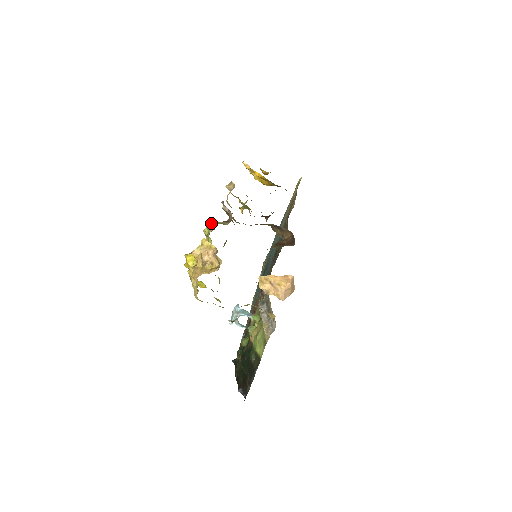
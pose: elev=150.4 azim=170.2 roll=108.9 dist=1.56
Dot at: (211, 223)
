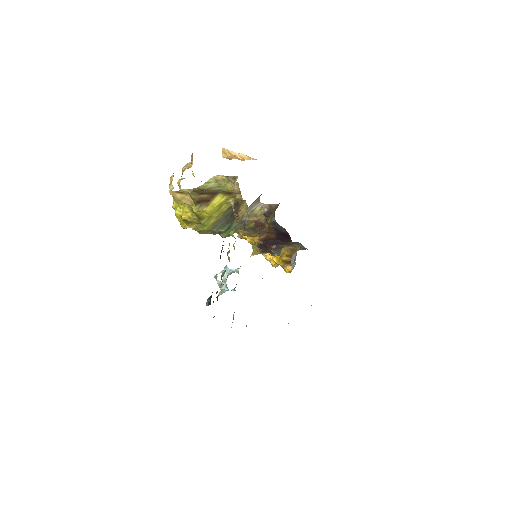
Dot at: occluded
